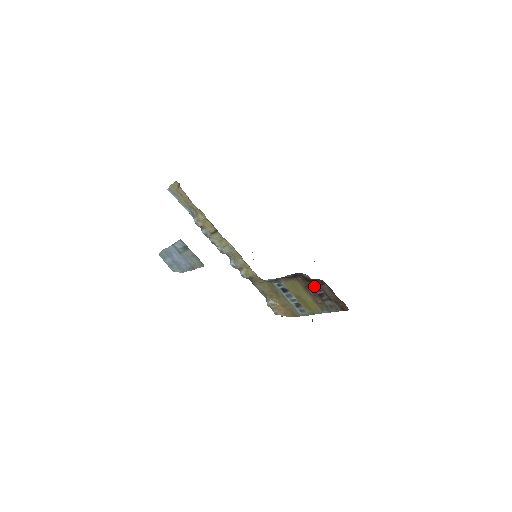
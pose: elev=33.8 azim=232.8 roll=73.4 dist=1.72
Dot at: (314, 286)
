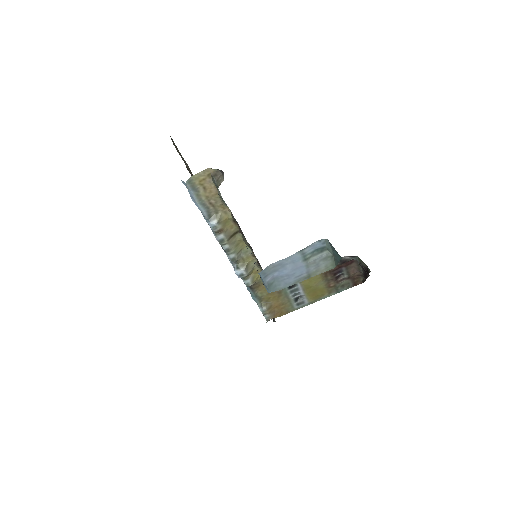
Dot at: (338, 269)
